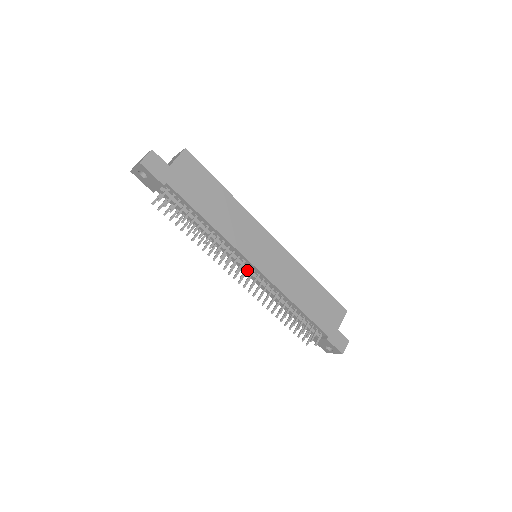
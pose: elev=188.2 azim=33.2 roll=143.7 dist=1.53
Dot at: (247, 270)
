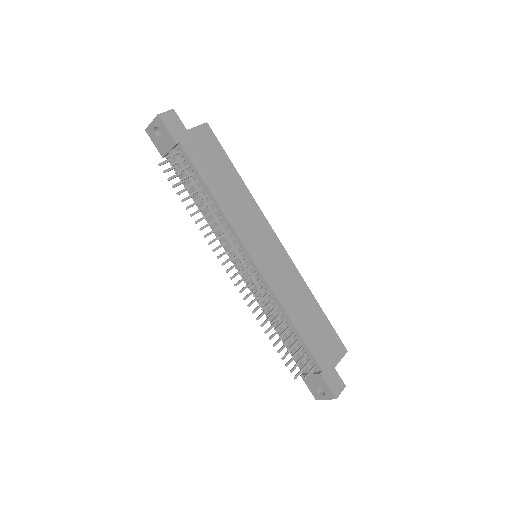
Dot at: (243, 265)
